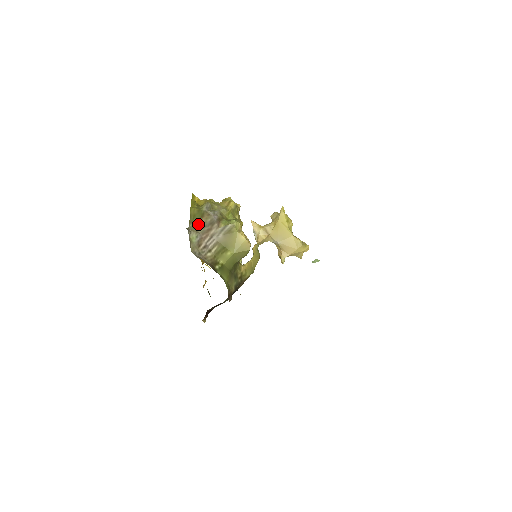
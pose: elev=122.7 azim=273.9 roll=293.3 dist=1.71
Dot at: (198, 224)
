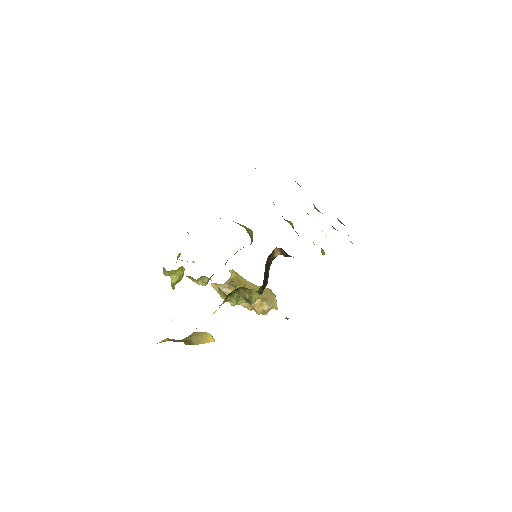
Dot at: occluded
